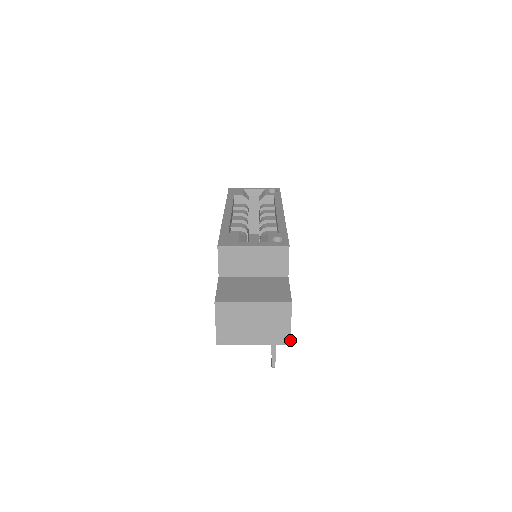
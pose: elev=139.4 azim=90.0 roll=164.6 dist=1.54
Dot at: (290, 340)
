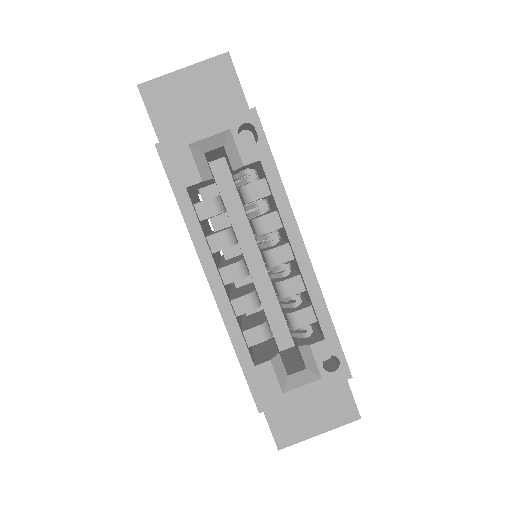
Dot at: occluded
